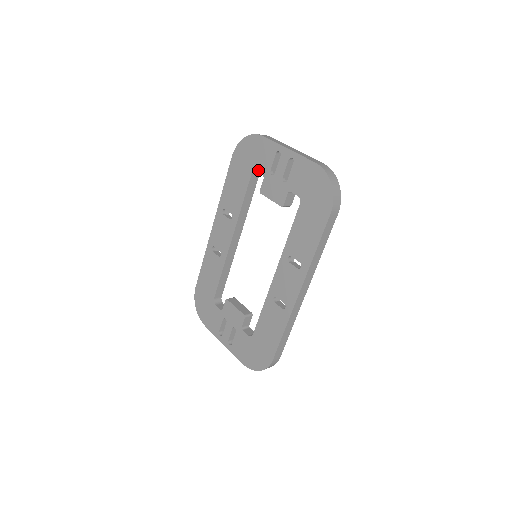
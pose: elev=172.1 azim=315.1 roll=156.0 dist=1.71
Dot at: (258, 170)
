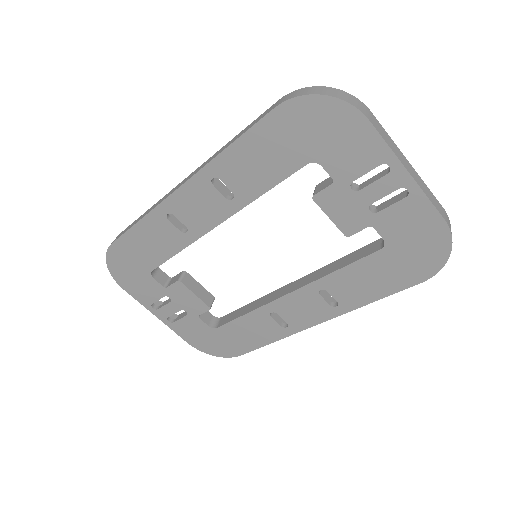
Dot at: (327, 166)
